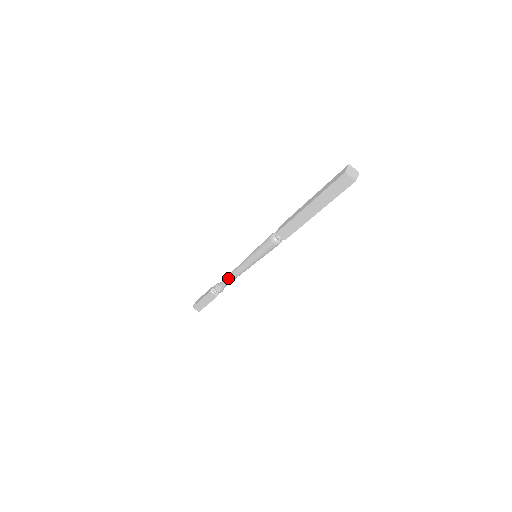
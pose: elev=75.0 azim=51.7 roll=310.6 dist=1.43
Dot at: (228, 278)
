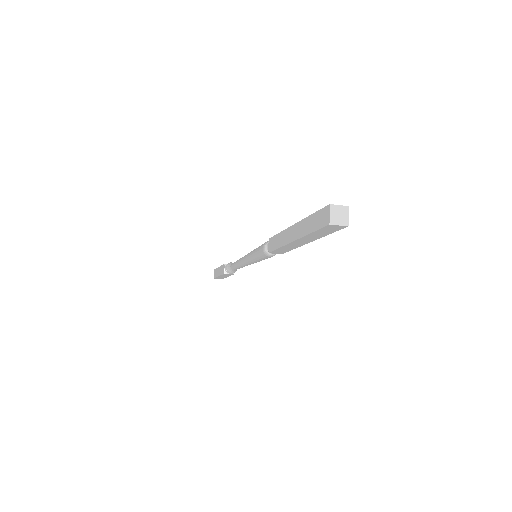
Dot at: (236, 267)
